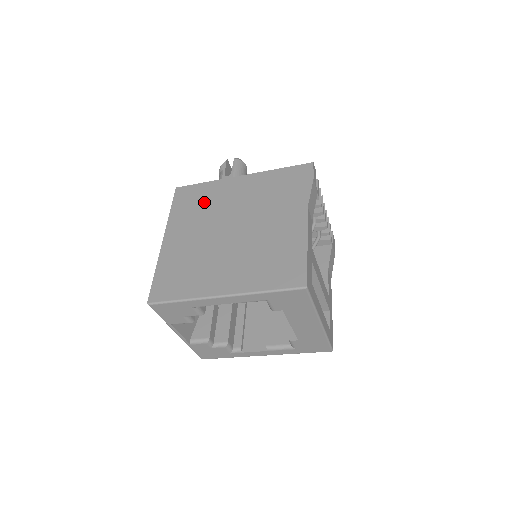
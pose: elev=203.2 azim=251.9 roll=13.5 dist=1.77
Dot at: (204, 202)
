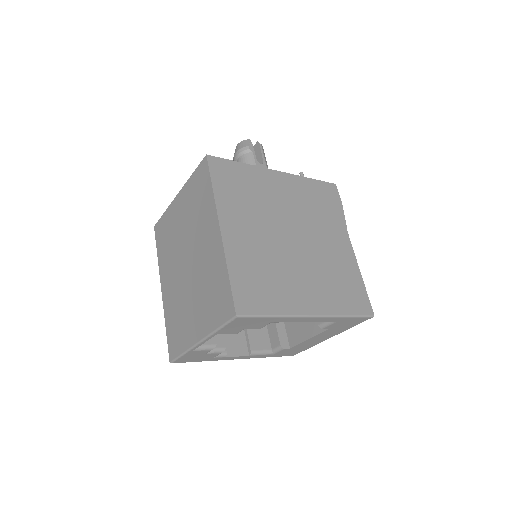
Dot at: (251, 190)
